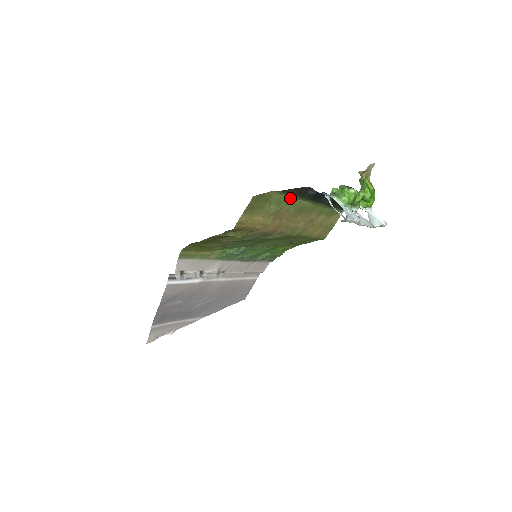
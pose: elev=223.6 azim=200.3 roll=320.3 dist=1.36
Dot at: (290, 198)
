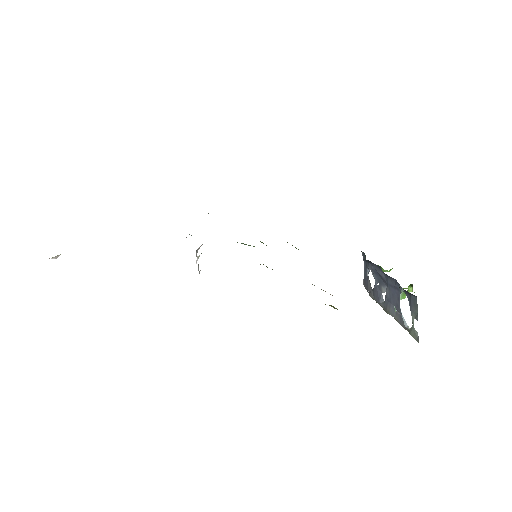
Dot at: occluded
